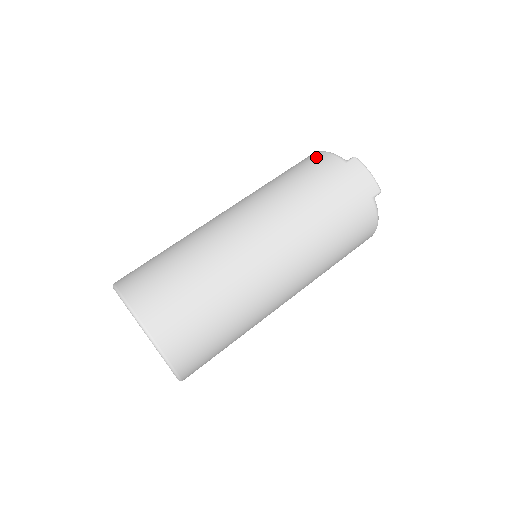
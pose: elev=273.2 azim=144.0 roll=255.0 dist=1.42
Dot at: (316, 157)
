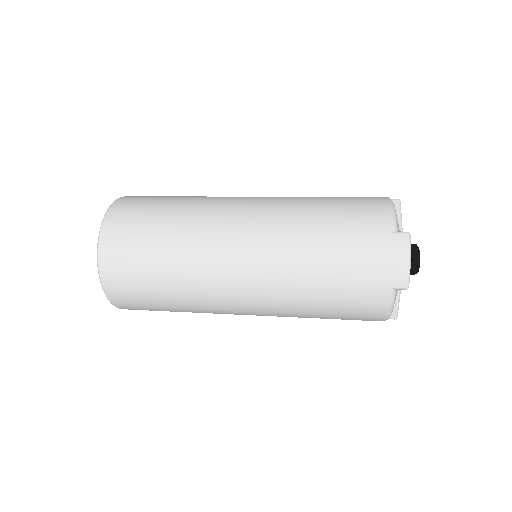
Dot at: (375, 204)
